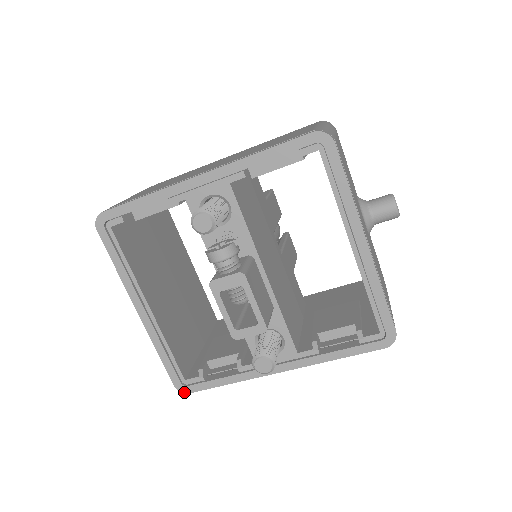
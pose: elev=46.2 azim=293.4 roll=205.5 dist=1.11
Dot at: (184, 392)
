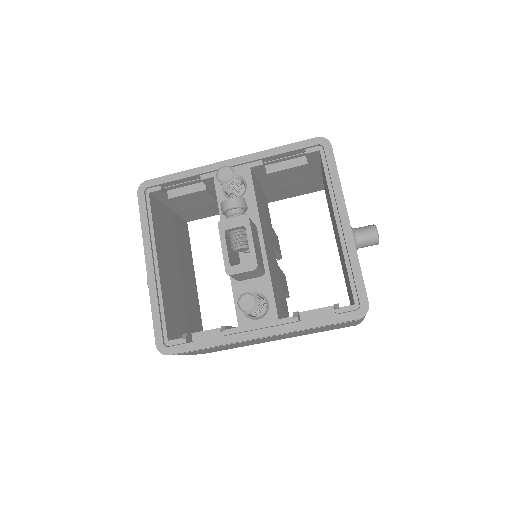
Dot at: (163, 353)
